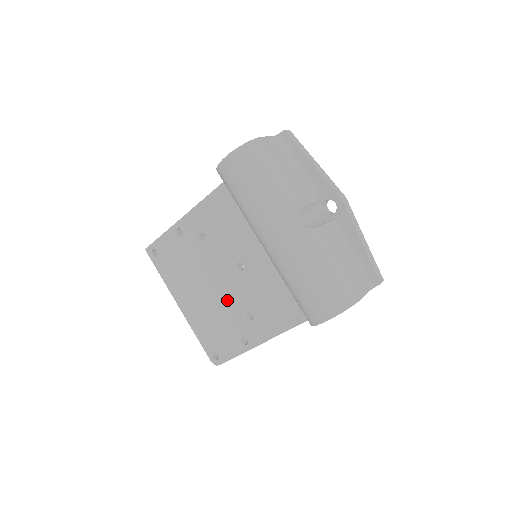
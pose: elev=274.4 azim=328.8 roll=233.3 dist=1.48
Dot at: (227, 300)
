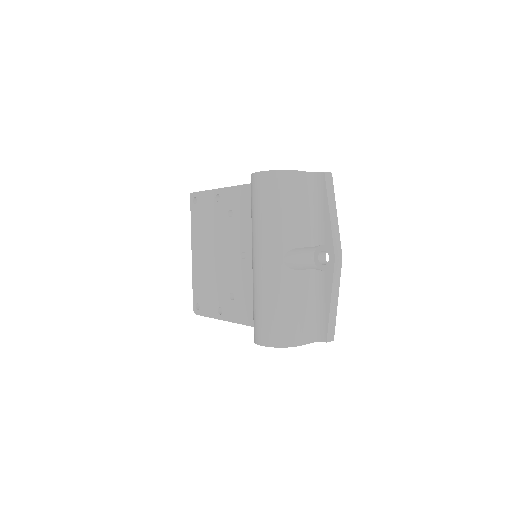
Dot at: (223, 273)
